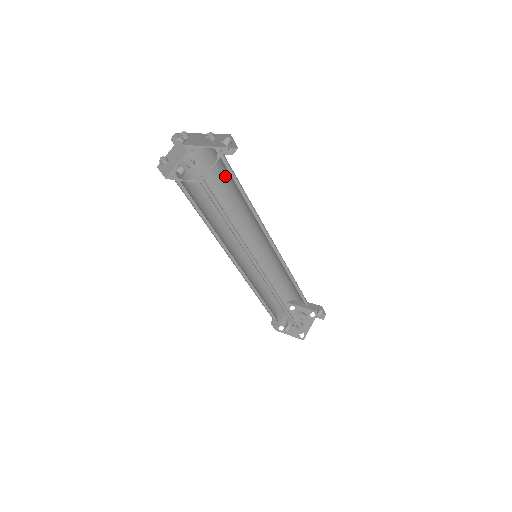
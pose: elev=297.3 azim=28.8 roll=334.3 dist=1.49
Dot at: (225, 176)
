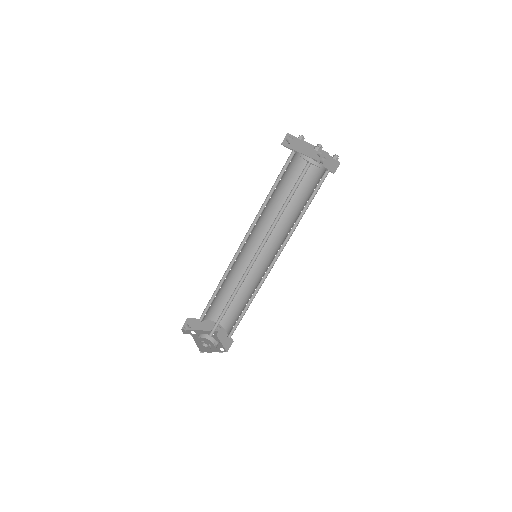
Dot at: (286, 179)
